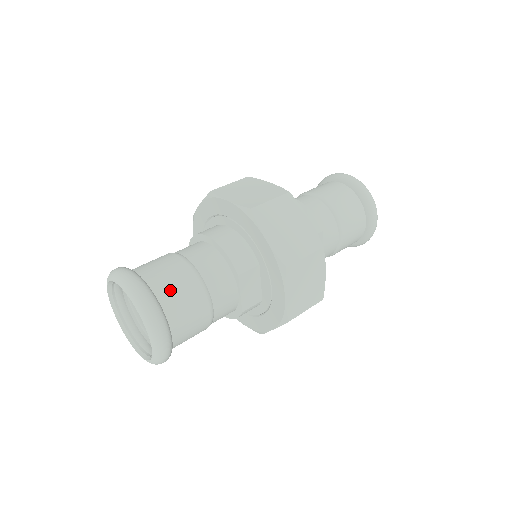
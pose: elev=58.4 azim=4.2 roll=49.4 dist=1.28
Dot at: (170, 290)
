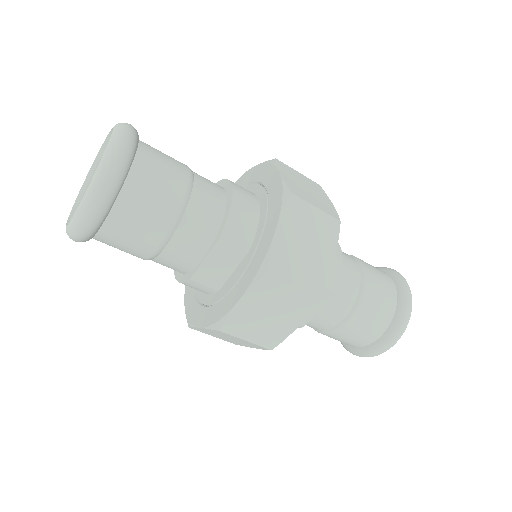
Dot at: (148, 180)
